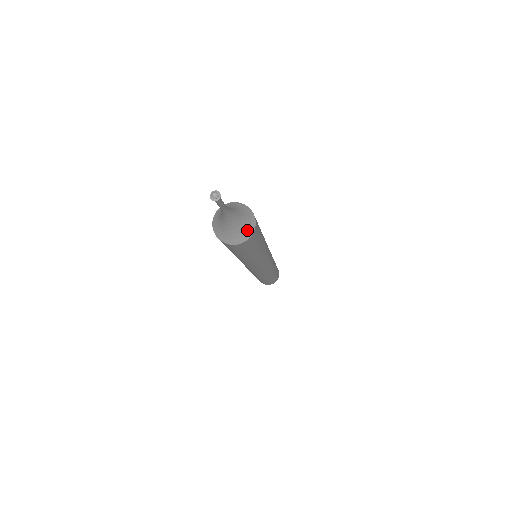
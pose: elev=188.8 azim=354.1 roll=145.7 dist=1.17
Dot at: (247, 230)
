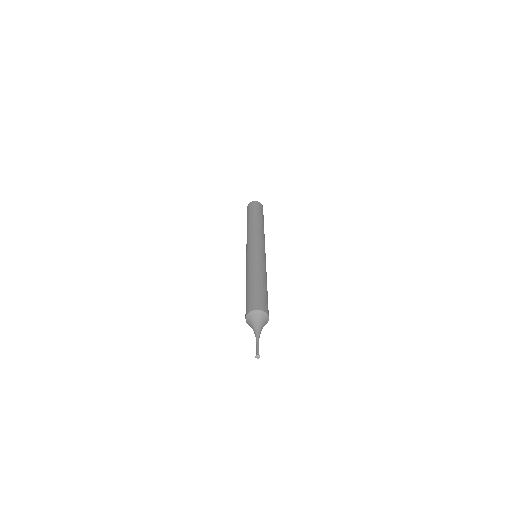
Dot at: occluded
